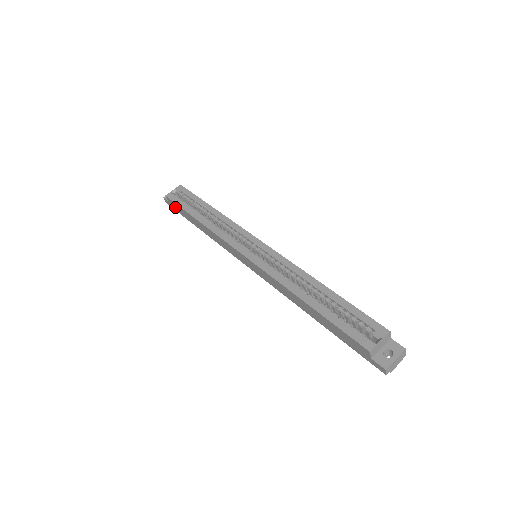
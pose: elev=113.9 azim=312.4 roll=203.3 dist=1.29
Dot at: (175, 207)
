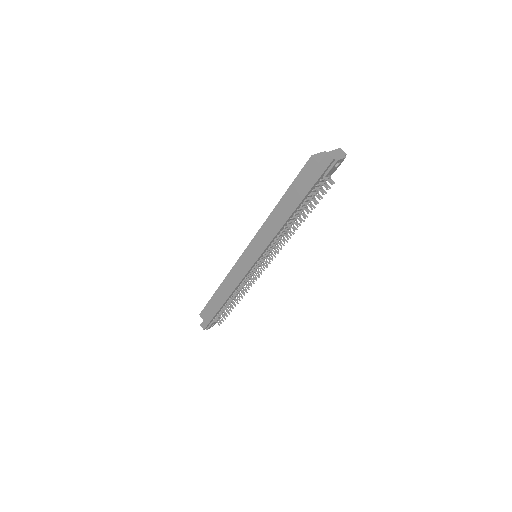
Dot at: (207, 316)
